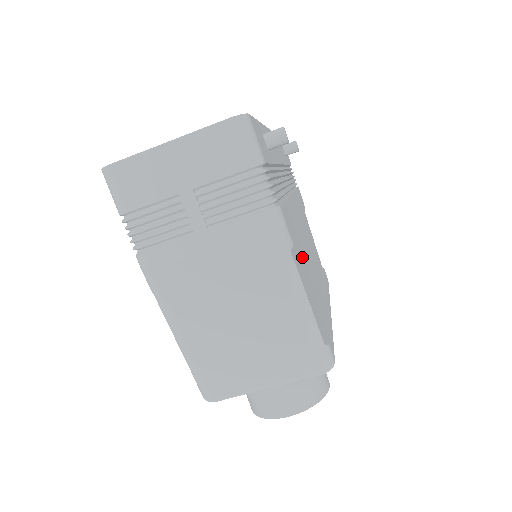
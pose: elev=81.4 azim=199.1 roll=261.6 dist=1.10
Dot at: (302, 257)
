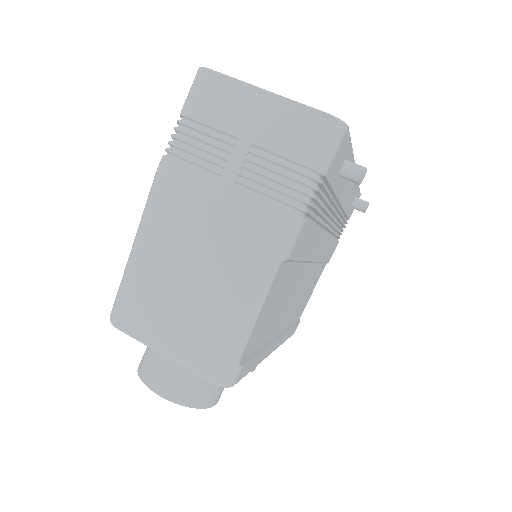
Dot at: (288, 283)
